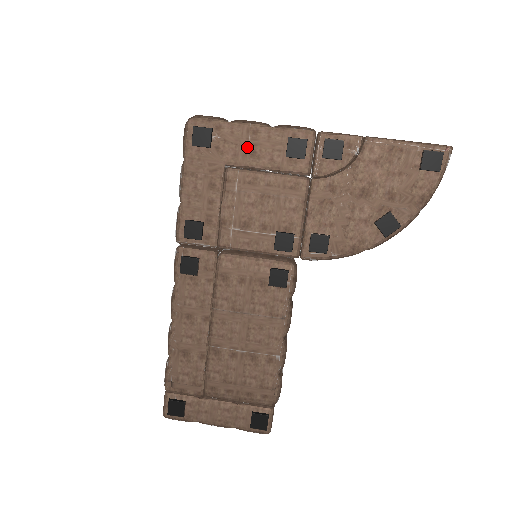
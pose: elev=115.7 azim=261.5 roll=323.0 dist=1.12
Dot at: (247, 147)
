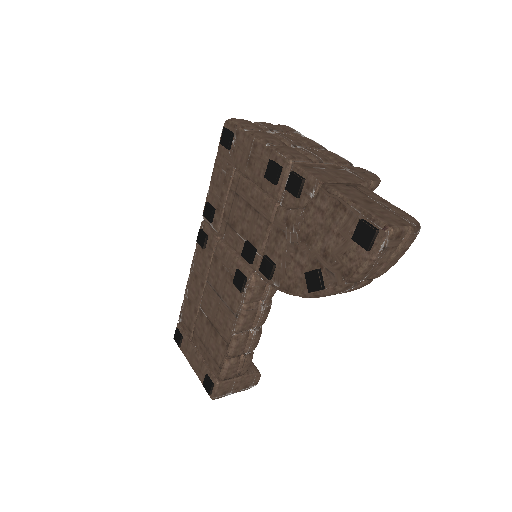
Dot at: (248, 158)
